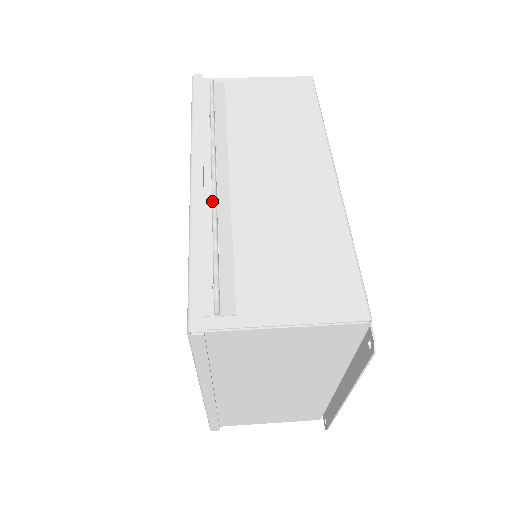
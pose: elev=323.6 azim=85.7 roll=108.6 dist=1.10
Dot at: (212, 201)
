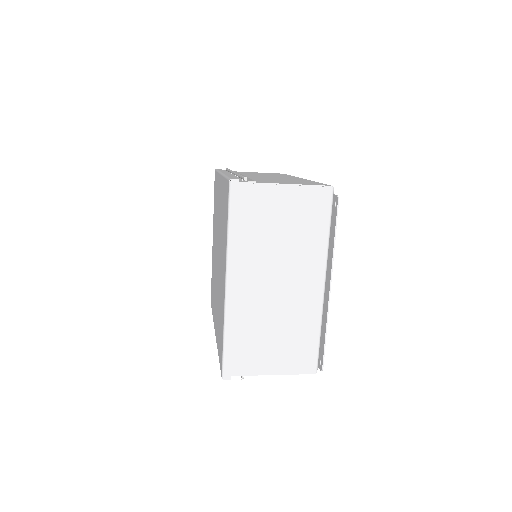
Dot at: (235, 173)
